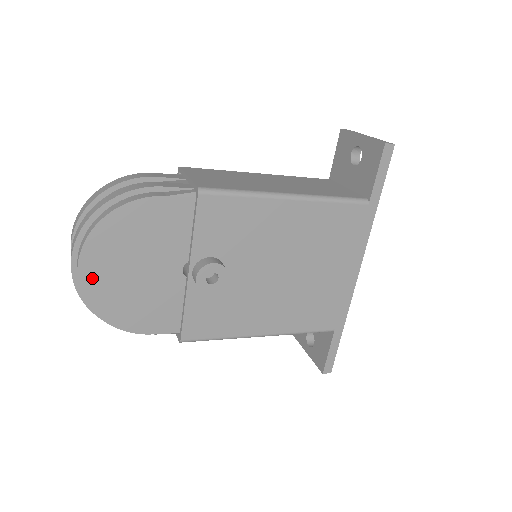
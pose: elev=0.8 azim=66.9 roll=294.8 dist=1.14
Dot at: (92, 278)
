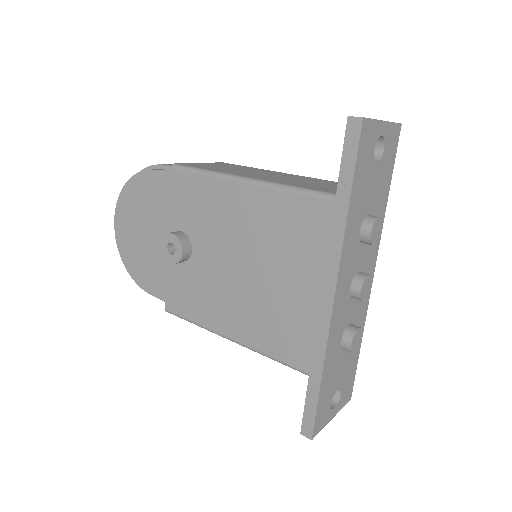
Dot at: (121, 231)
